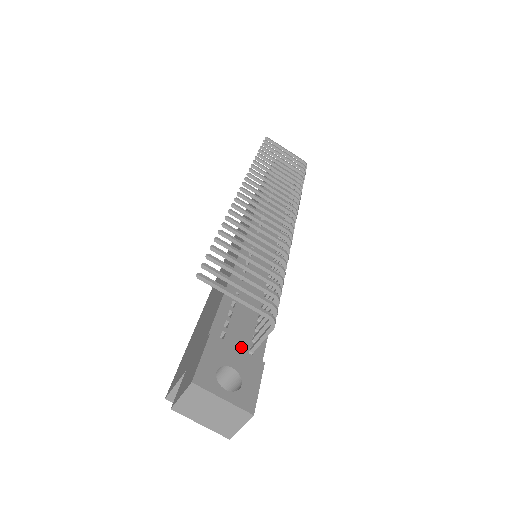
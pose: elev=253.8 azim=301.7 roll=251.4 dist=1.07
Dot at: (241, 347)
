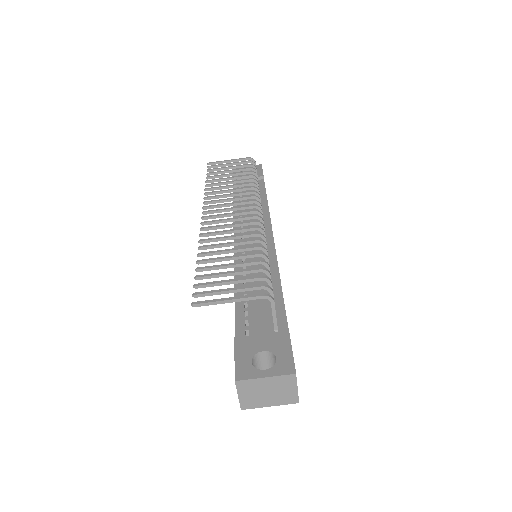
Dot at: (266, 332)
